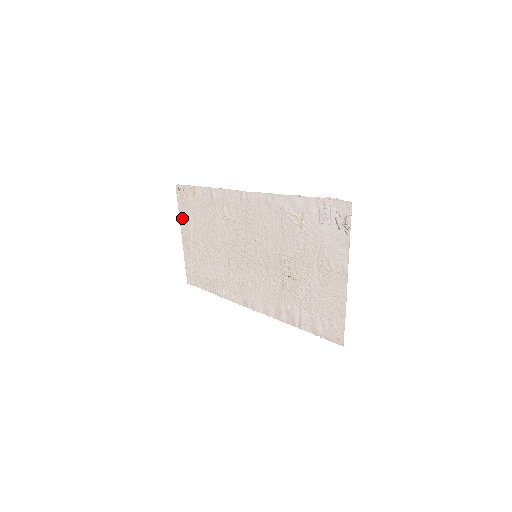
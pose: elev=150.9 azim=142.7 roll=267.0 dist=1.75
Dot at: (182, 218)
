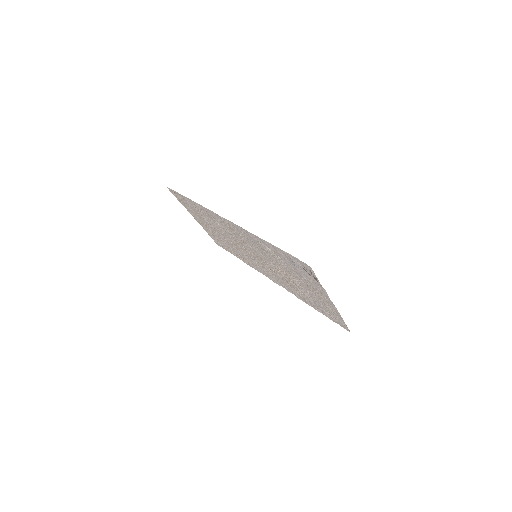
Dot at: (186, 208)
